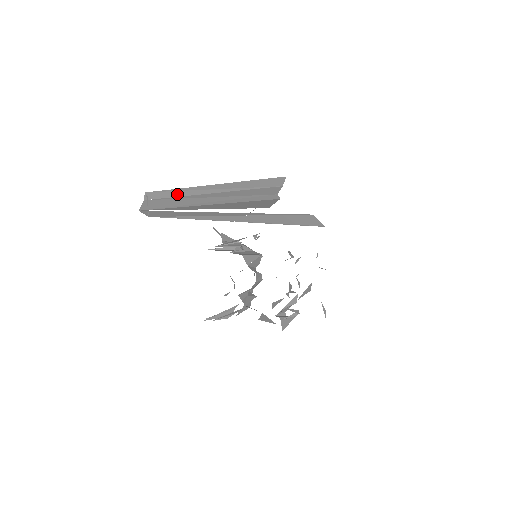
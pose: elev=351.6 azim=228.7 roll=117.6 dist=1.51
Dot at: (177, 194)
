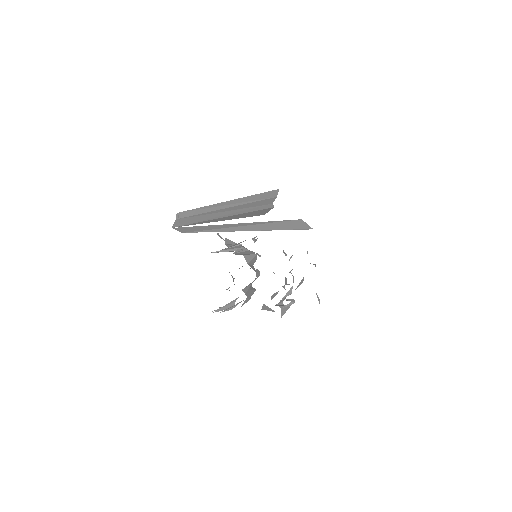
Dot at: (199, 212)
